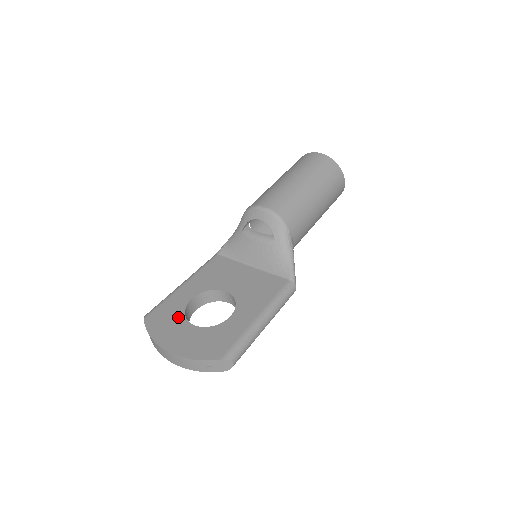
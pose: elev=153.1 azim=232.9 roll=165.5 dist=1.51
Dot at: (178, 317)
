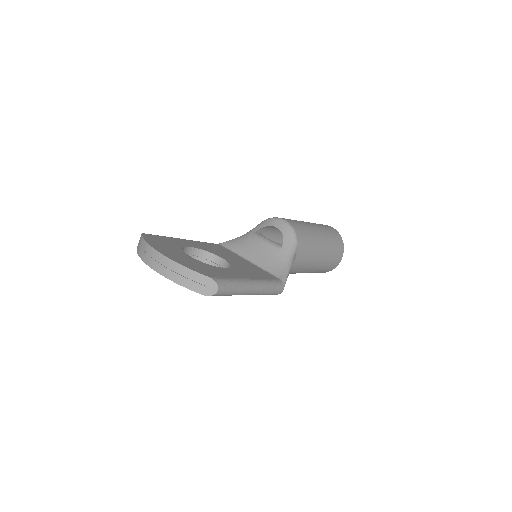
Dot at: (175, 246)
